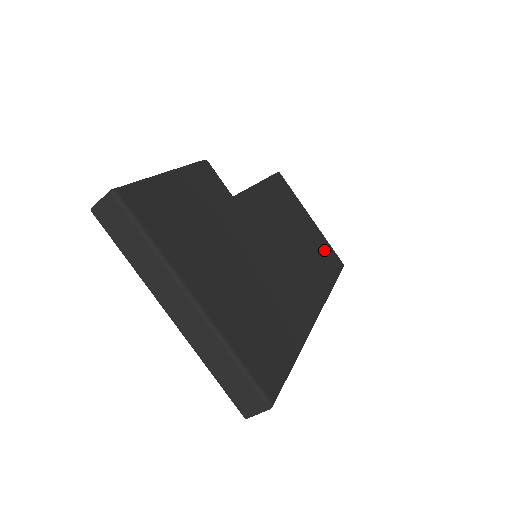
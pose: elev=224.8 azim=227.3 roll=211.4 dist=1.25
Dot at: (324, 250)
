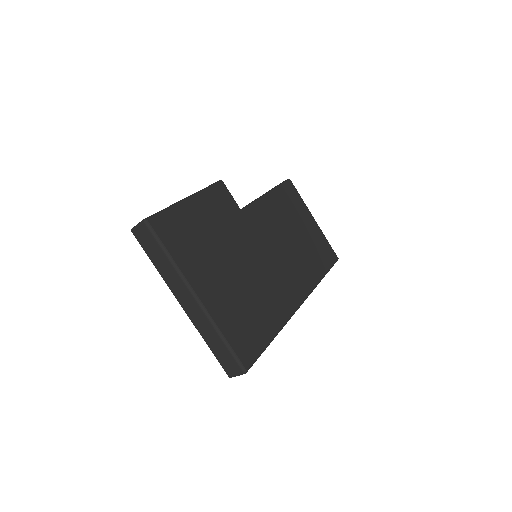
Dot at: (320, 247)
